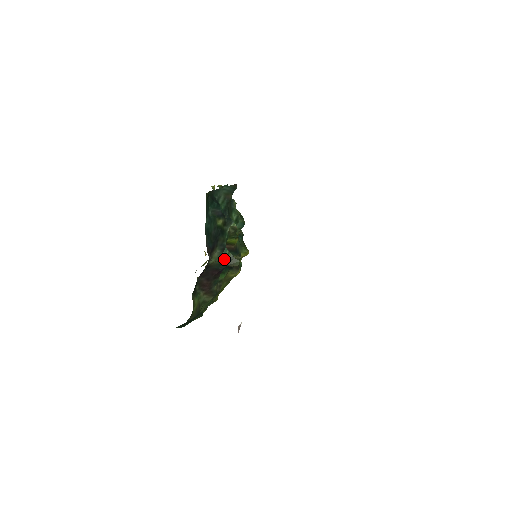
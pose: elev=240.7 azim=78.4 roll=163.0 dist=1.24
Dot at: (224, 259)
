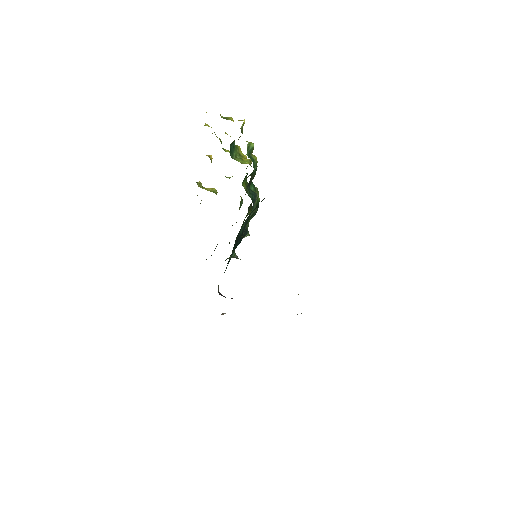
Dot at: (229, 258)
